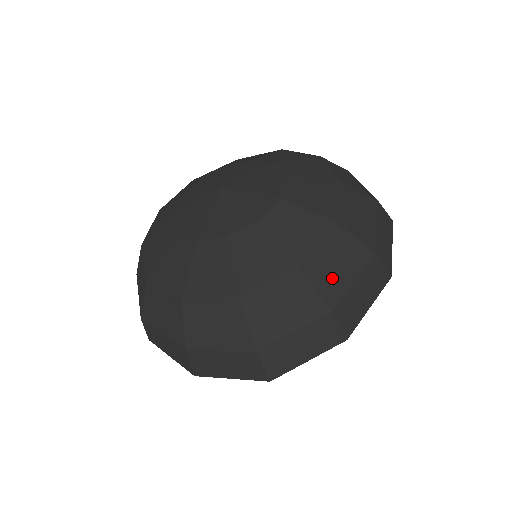
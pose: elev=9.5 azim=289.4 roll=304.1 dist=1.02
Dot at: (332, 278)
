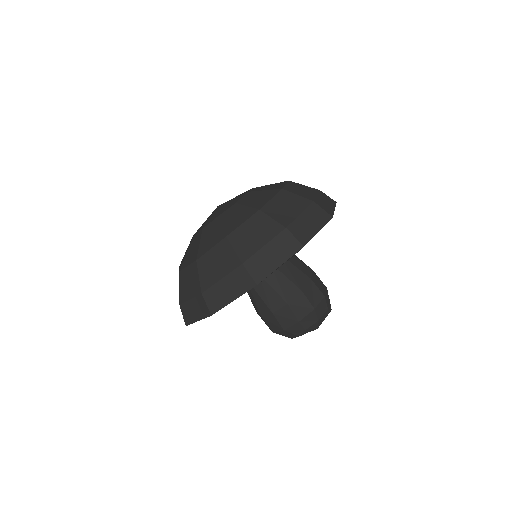
Dot at: (210, 272)
